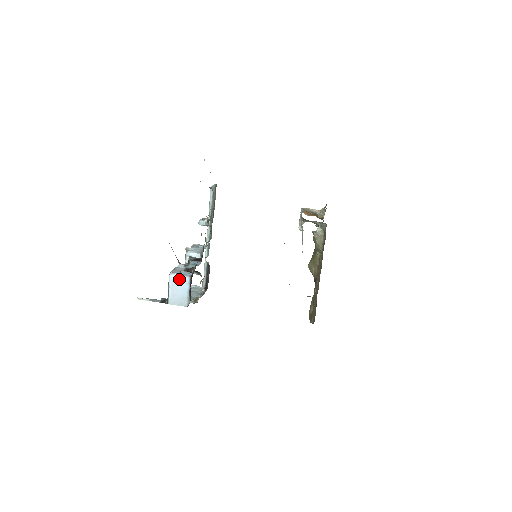
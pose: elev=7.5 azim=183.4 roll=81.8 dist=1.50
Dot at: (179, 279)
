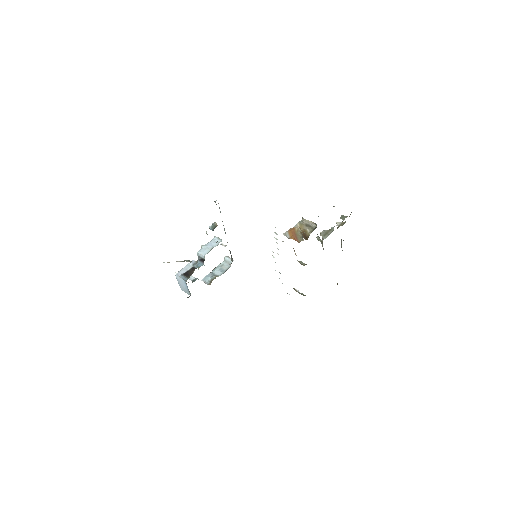
Dot at: (181, 280)
